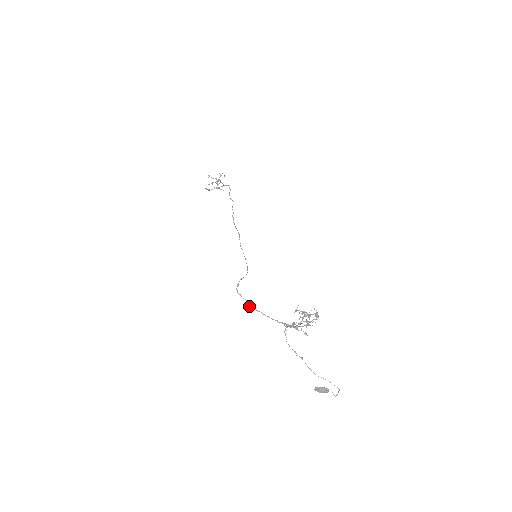
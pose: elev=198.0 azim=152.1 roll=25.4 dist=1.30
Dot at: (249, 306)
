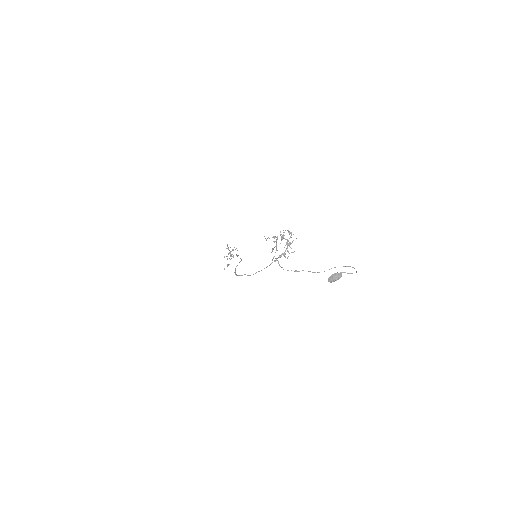
Dot at: occluded
